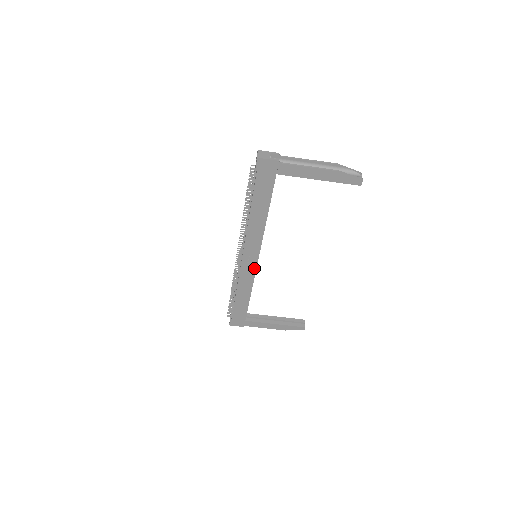
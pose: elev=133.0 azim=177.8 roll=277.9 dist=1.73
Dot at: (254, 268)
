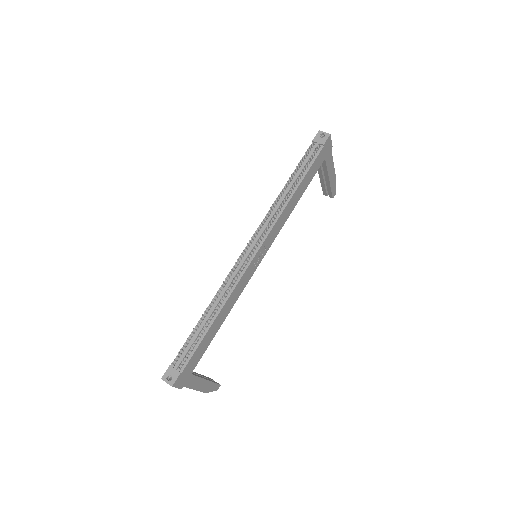
Dot at: (253, 271)
